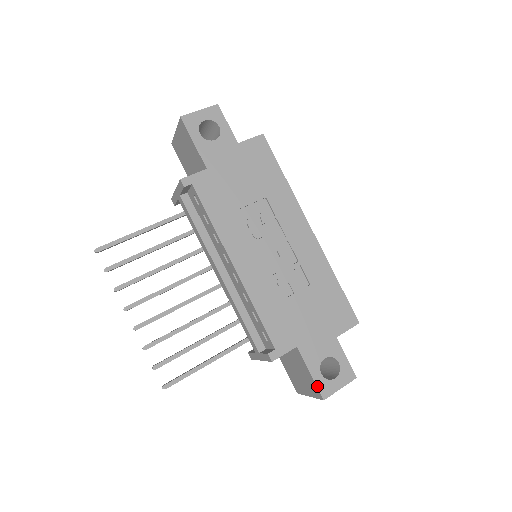
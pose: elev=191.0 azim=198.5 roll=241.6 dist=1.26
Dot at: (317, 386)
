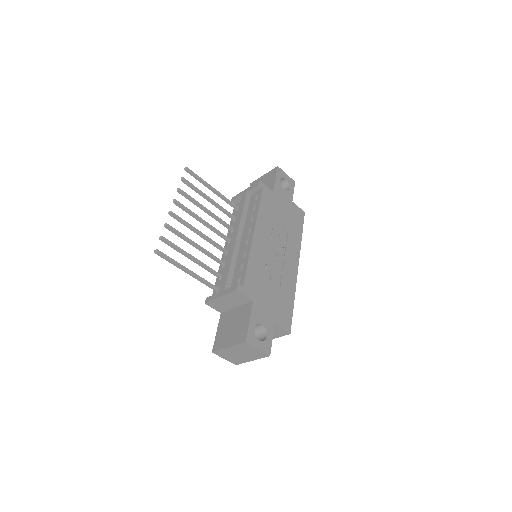
Dot at: (248, 331)
